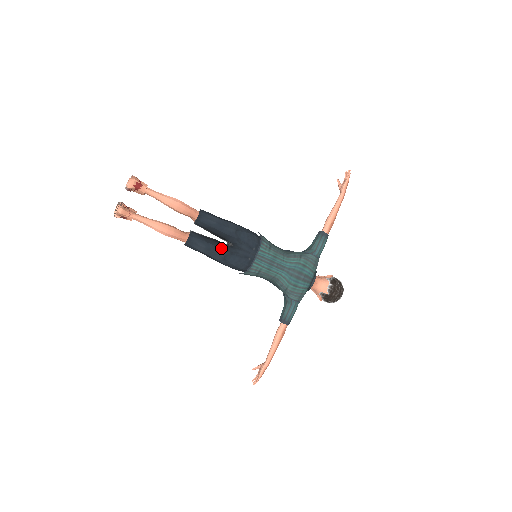
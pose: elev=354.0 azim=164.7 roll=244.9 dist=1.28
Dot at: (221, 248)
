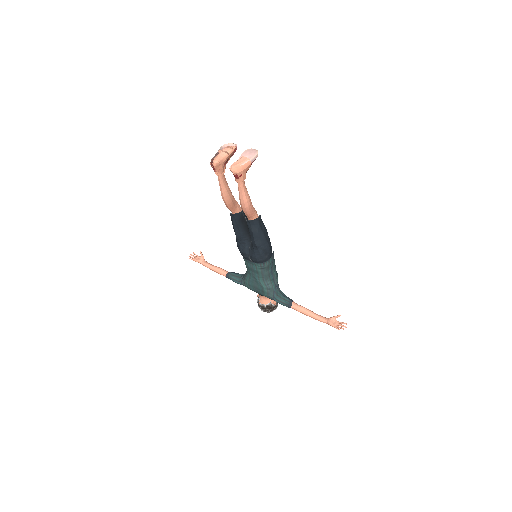
Dot at: (241, 235)
